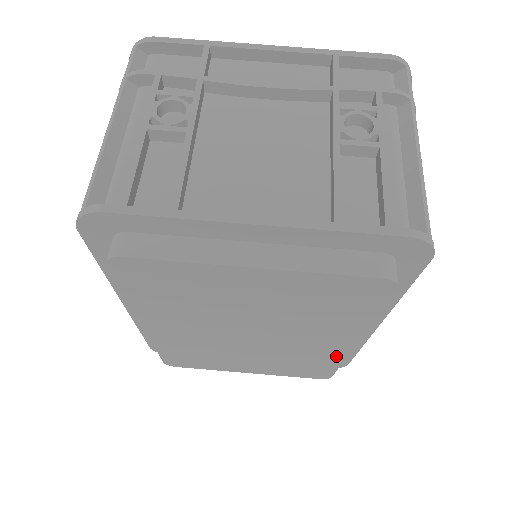
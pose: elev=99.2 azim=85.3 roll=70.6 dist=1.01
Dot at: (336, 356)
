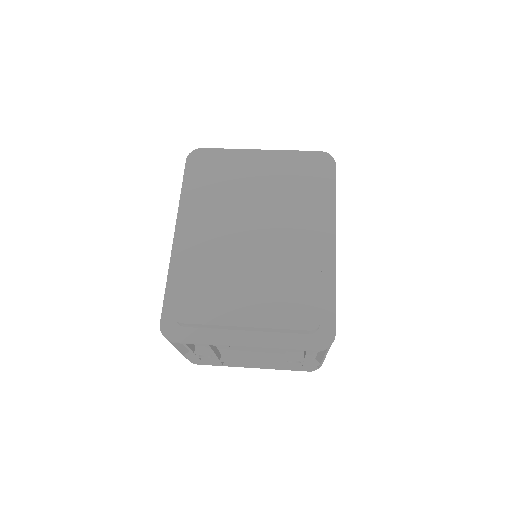
Dot at: (314, 262)
